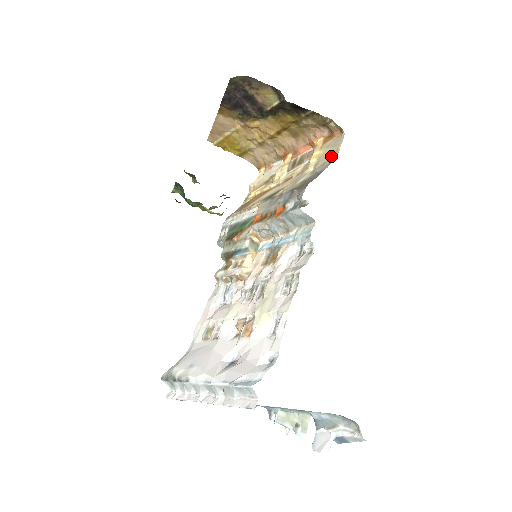
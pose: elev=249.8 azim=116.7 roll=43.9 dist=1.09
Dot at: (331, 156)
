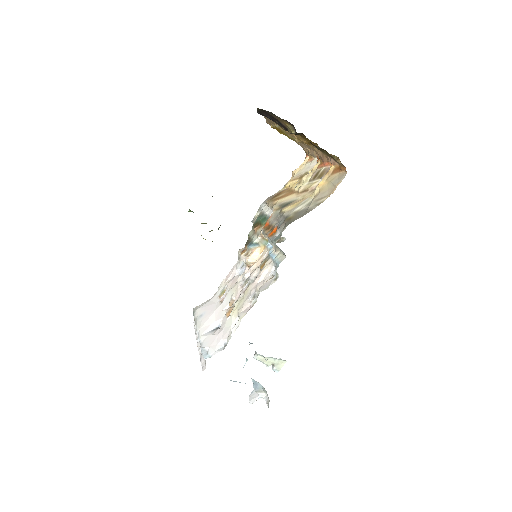
Dot at: (327, 193)
